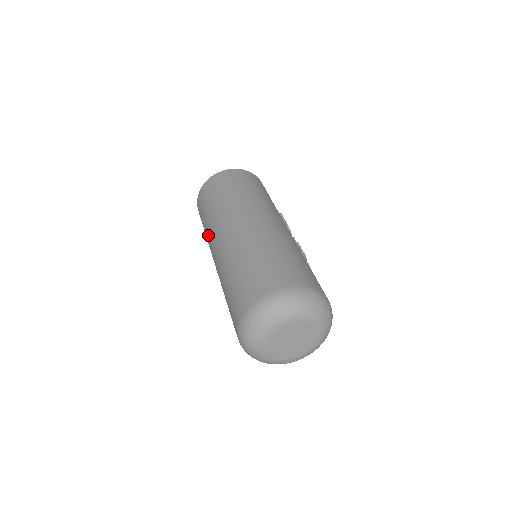
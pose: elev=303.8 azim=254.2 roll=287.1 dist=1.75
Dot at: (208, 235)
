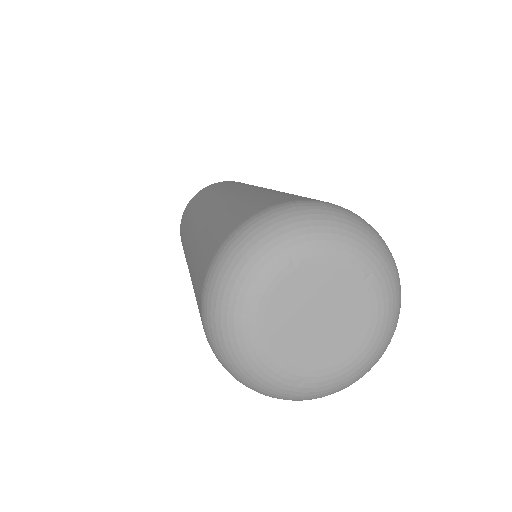
Dot at: (185, 234)
